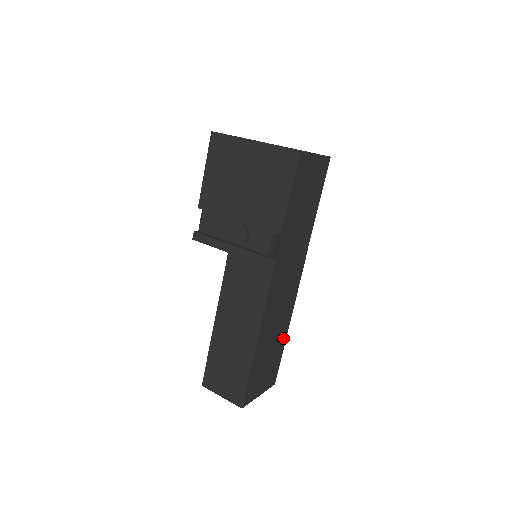
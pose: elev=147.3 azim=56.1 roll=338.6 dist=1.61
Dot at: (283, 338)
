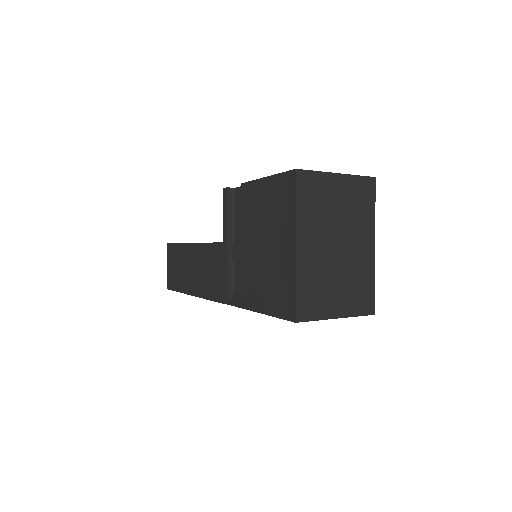
Dot at: occluded
